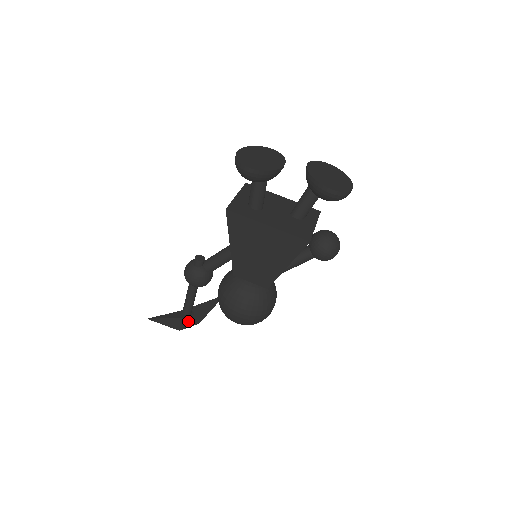
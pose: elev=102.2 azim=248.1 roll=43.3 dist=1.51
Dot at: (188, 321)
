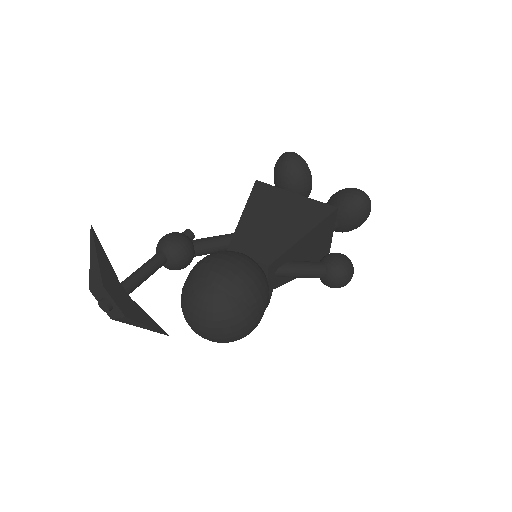
Dot at: (119, 294)
